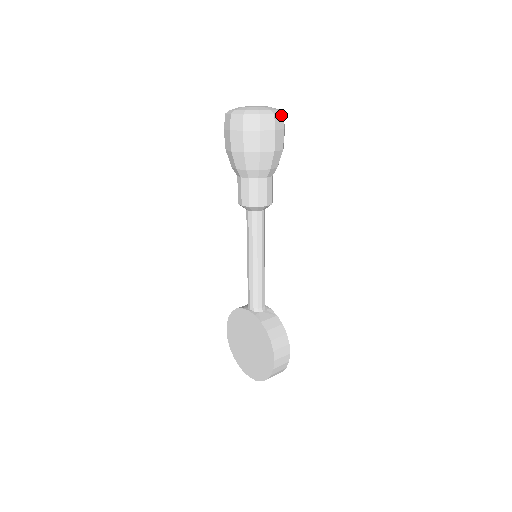
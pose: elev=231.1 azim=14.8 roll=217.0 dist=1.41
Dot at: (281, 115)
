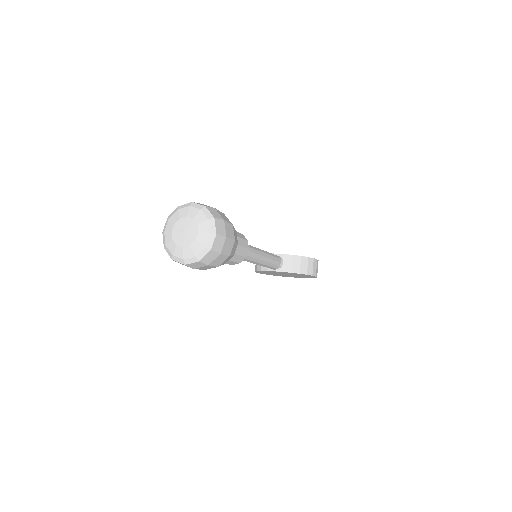
Dot at: (215, 221)
